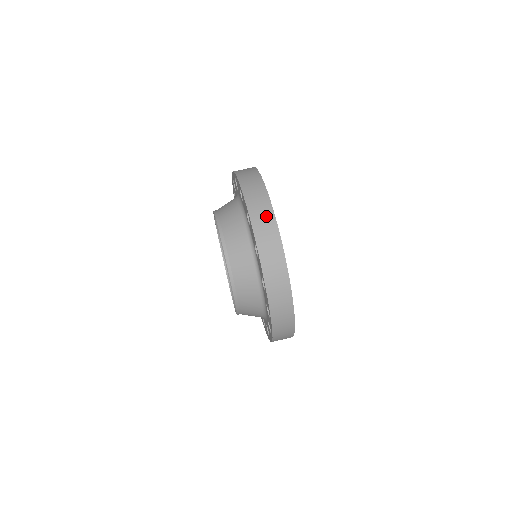
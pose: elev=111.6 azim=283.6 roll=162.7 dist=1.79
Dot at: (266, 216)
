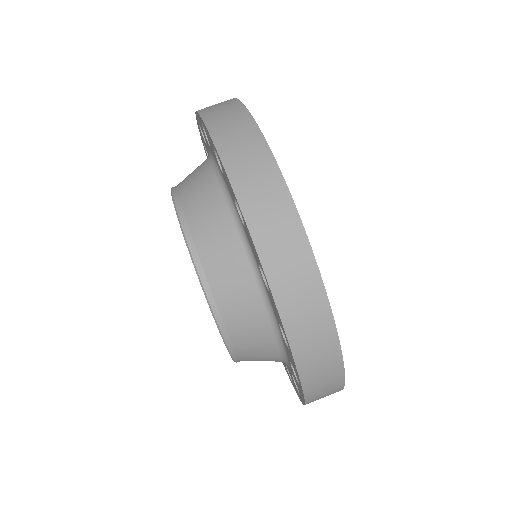
Dot at: (326, 356)
